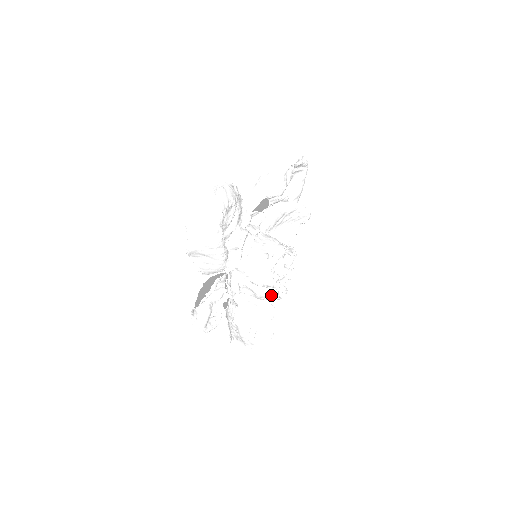
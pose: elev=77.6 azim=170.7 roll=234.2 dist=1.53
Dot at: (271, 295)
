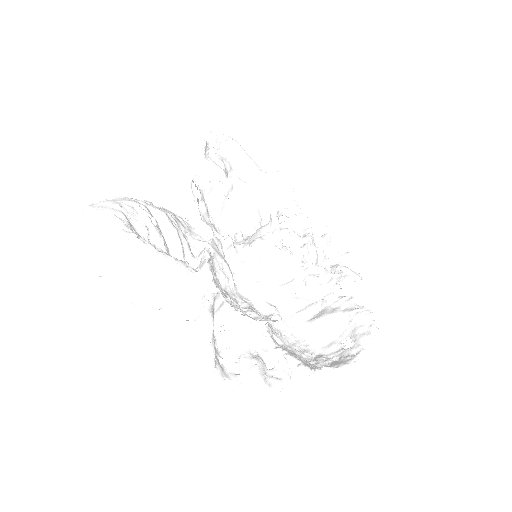
Dot at: (316, 278)
